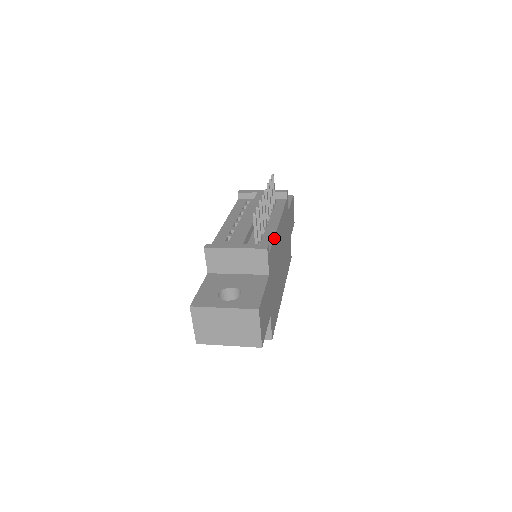
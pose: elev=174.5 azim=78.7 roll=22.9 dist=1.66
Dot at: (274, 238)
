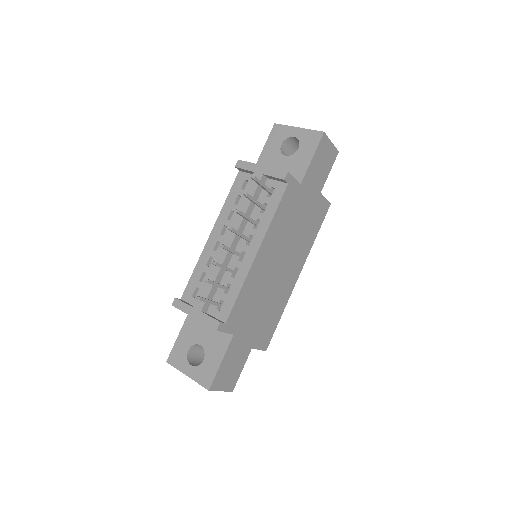
Dot at: (241, 290)
